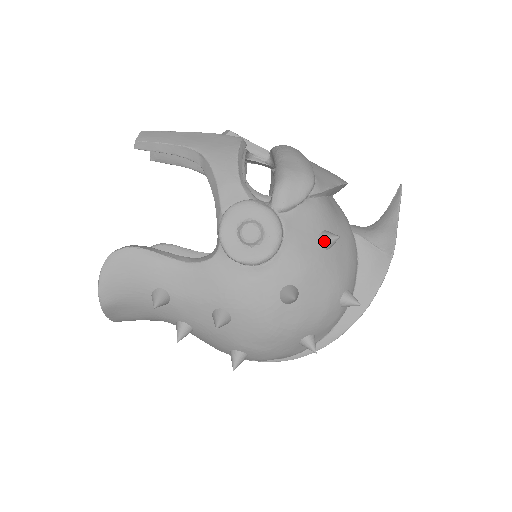
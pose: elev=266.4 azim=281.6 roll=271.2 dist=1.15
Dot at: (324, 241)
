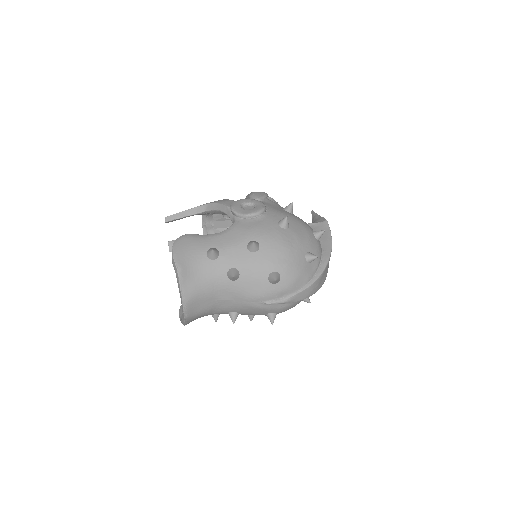
Dot at: (287, 208)
